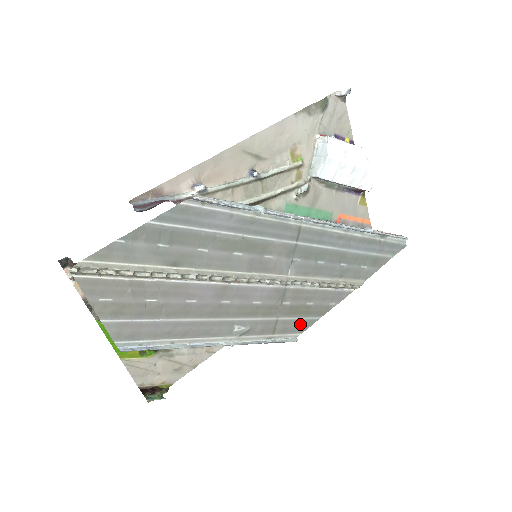
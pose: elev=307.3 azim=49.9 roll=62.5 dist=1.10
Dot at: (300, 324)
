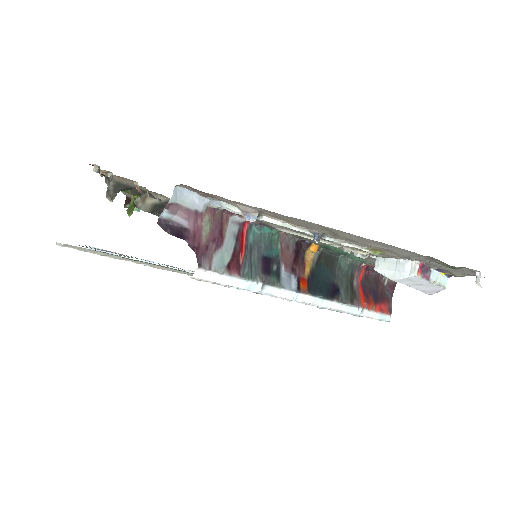
Dot at: occluded
